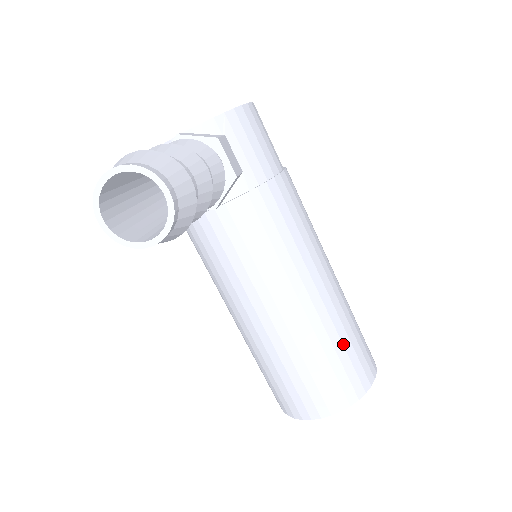
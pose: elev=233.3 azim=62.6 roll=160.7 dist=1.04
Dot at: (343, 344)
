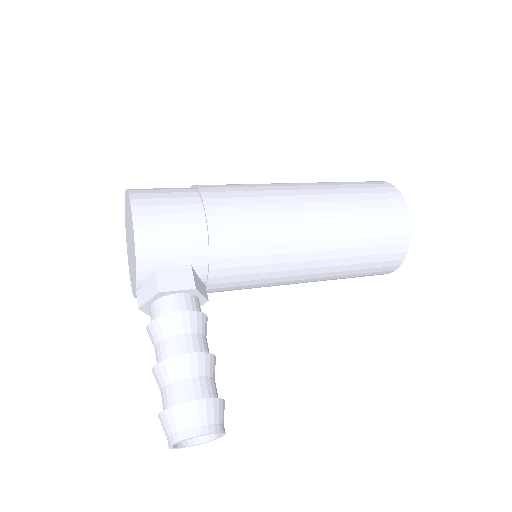
Dot at: (366, 237)
